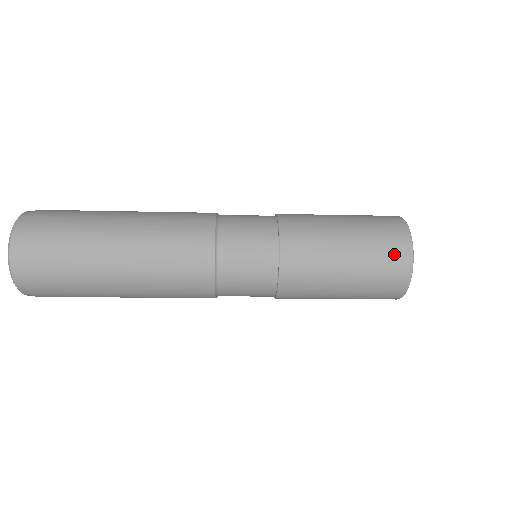
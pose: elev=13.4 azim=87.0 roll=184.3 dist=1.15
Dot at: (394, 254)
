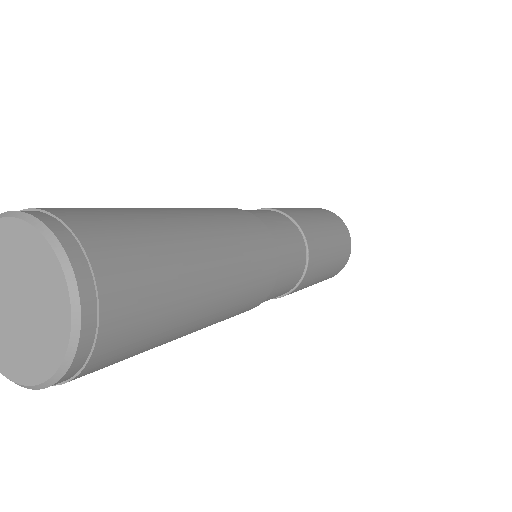
Dot at: (343, 262)
